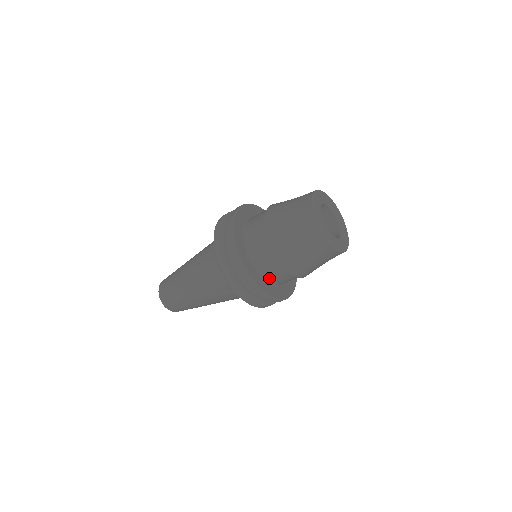
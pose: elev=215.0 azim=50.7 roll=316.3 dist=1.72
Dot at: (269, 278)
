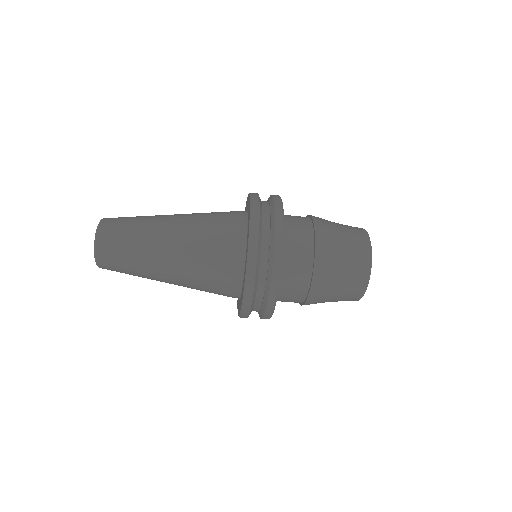
Dot at: (283, 274)
